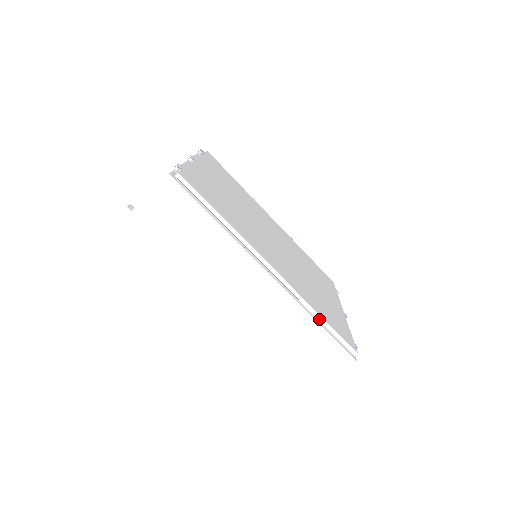
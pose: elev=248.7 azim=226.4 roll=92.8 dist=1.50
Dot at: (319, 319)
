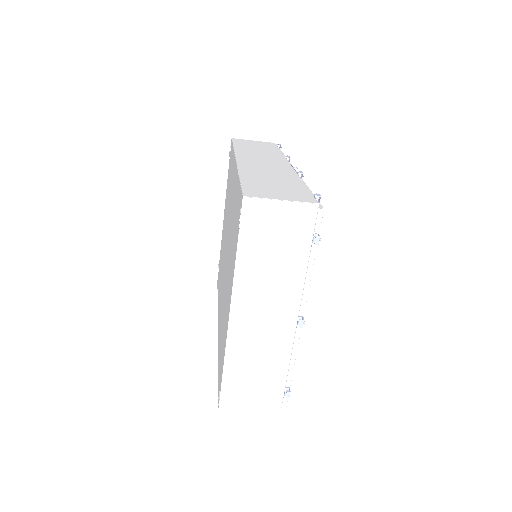
Dot at: occluded
